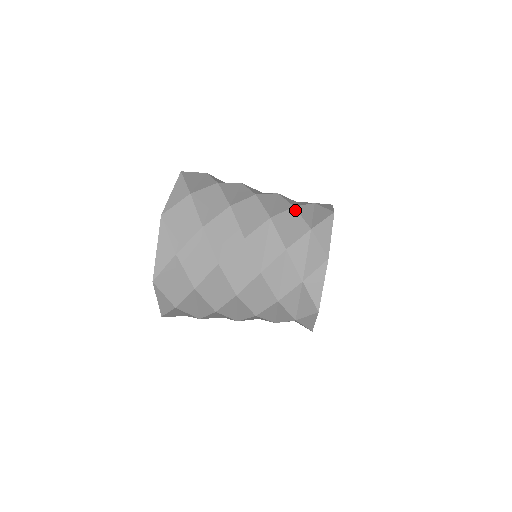
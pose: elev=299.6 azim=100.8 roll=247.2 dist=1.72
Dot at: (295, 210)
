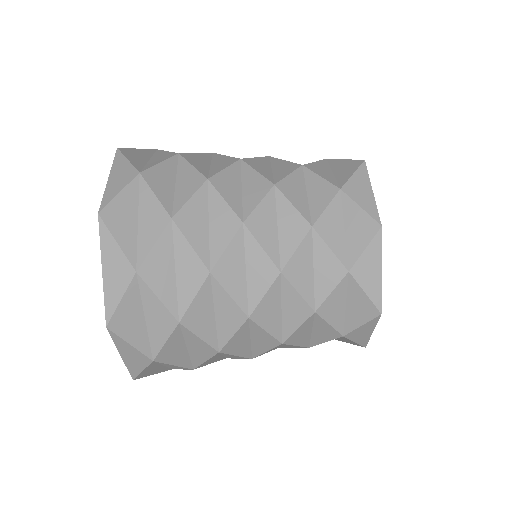
Dot at: (306, 169)
